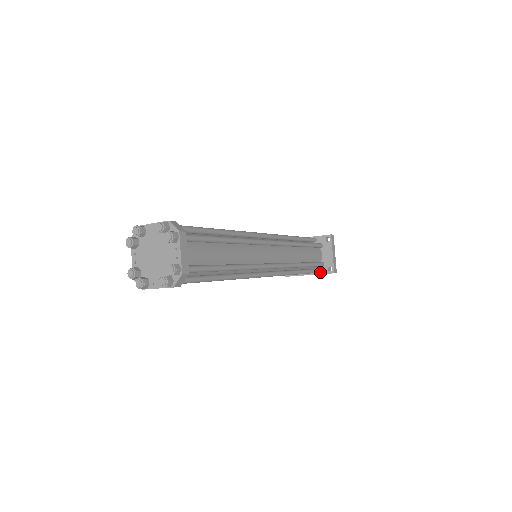
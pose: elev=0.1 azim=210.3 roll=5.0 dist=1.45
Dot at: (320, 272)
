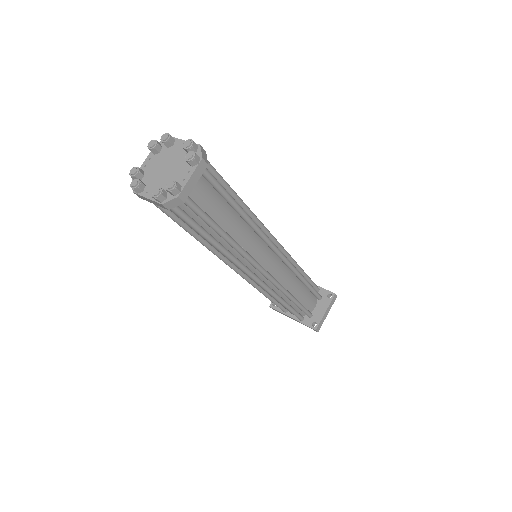
Dot at: (303, 321)
